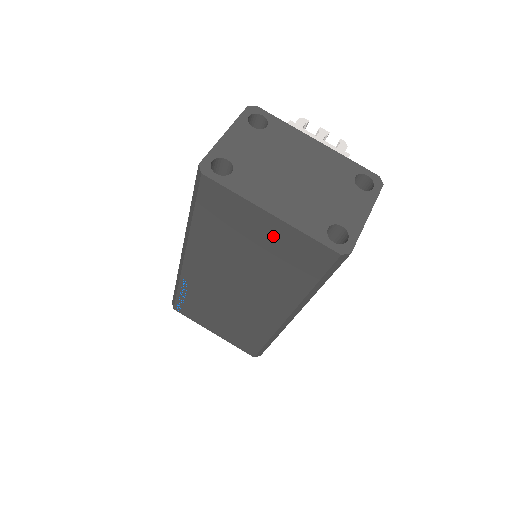
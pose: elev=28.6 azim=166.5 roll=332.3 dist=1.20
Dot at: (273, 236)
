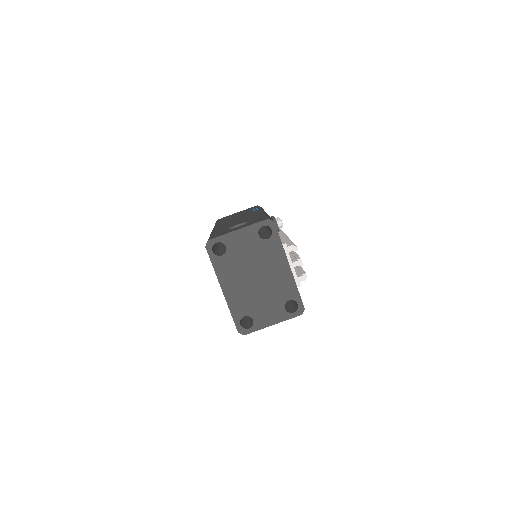
Dot at: occluded
